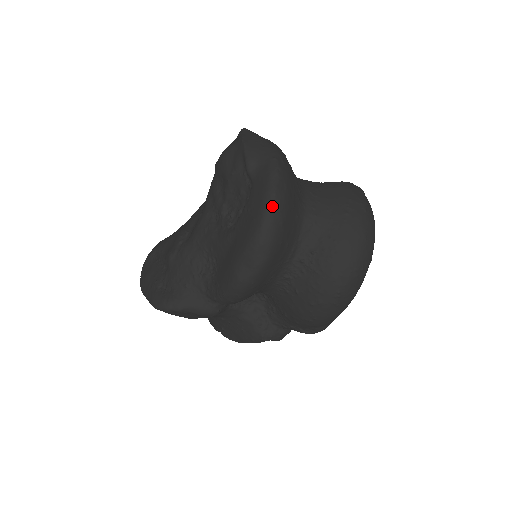
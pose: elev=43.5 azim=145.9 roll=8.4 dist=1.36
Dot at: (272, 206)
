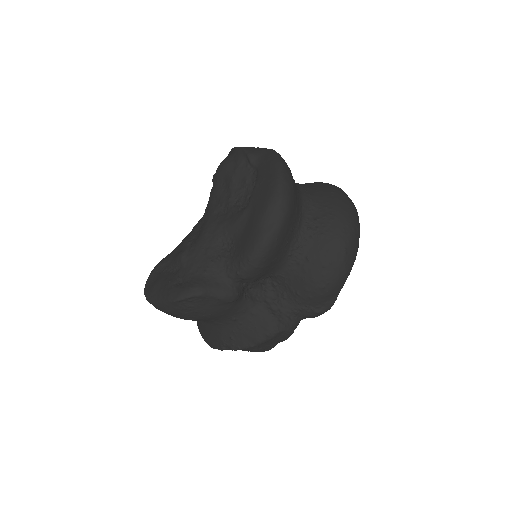
Dot at: (283, 172)
